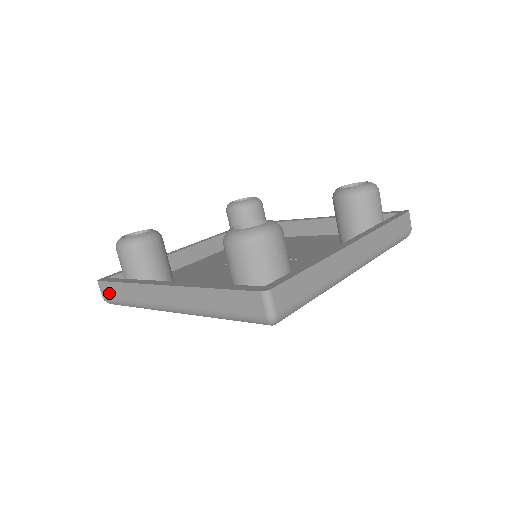
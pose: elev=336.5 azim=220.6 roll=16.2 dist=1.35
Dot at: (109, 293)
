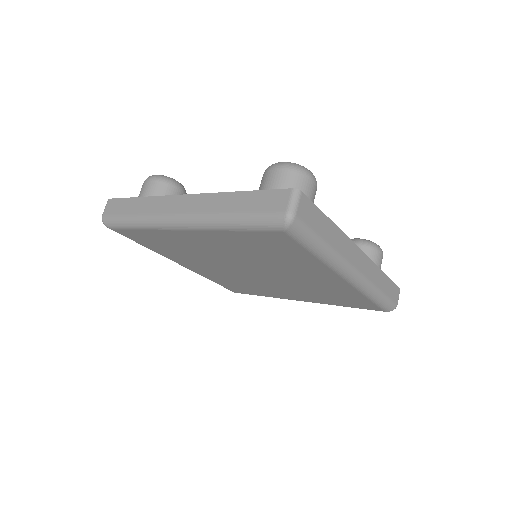
Dot at: (114, 209)
